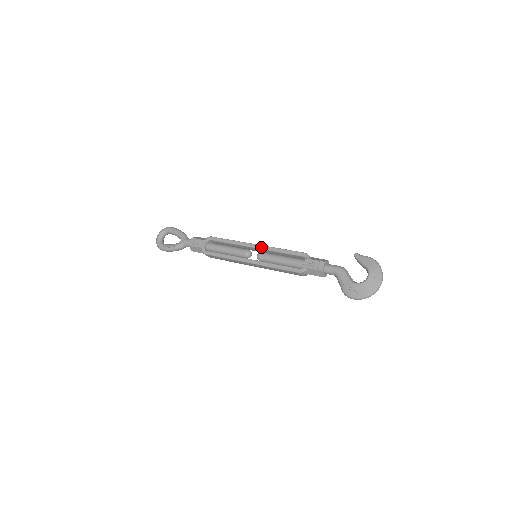
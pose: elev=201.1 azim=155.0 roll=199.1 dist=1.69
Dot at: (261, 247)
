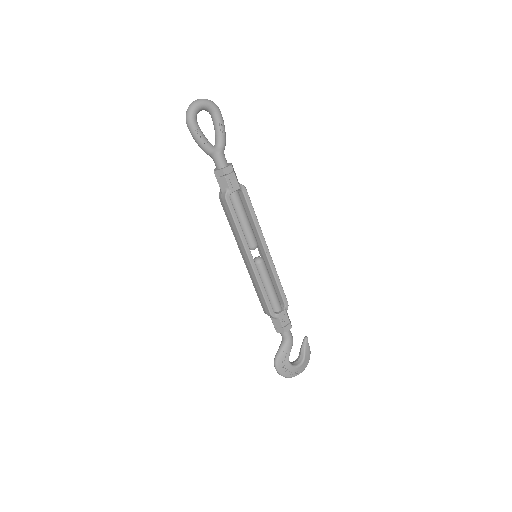
Dot at: (270, 259)
